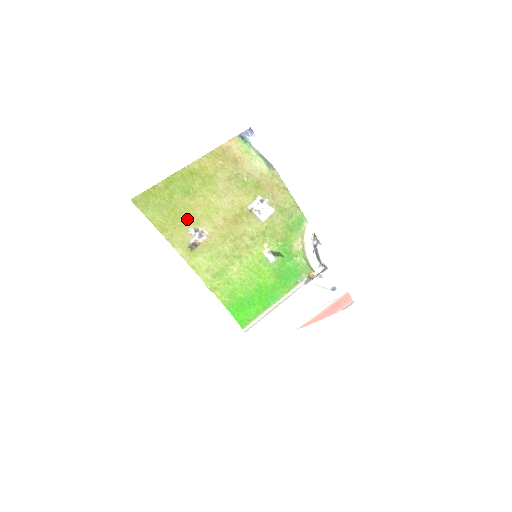
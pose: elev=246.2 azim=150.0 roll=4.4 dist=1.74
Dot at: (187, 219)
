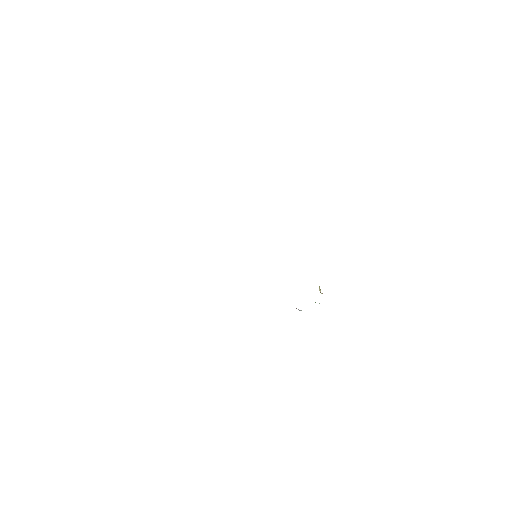
Dot at: occluded
